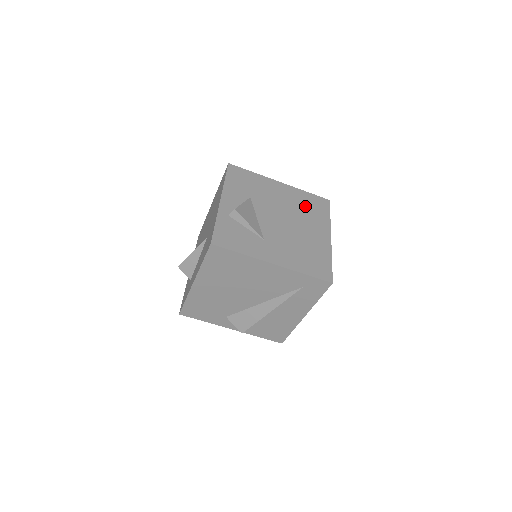
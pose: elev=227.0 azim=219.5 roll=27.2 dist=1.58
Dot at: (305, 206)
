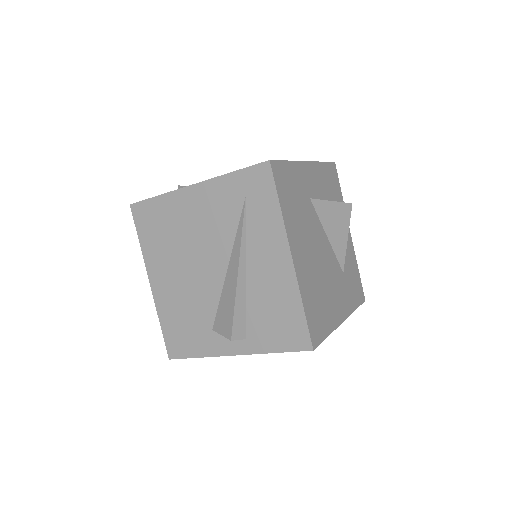
Dot at: occluded
